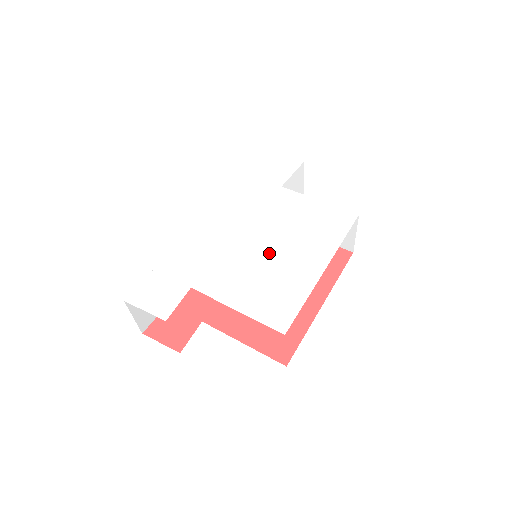
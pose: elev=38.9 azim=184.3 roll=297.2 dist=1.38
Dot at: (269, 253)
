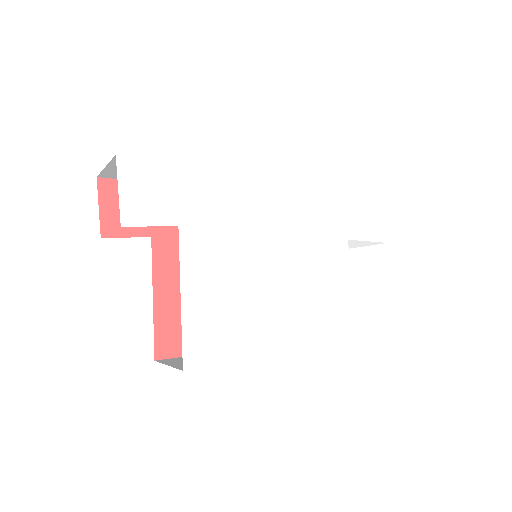
Dot at: (266, 284)
